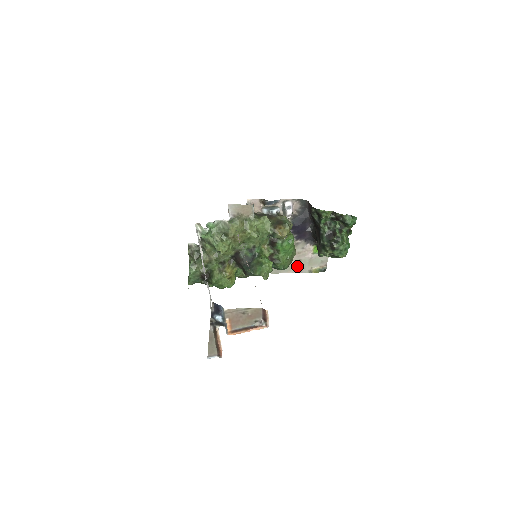
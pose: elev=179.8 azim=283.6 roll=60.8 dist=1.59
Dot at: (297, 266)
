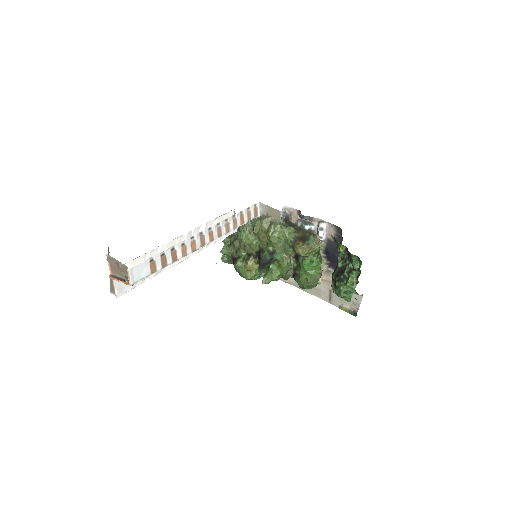
Dot at: (328, 295)
